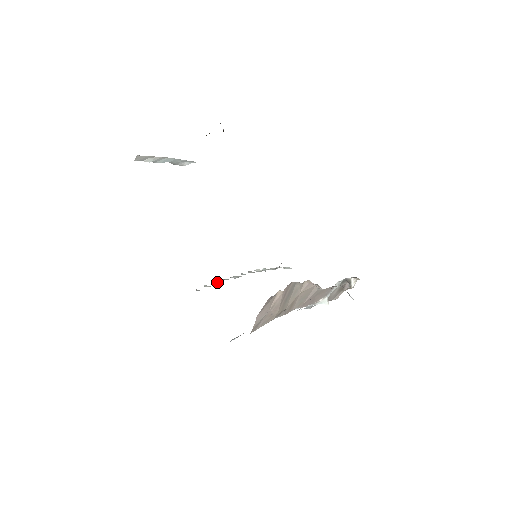
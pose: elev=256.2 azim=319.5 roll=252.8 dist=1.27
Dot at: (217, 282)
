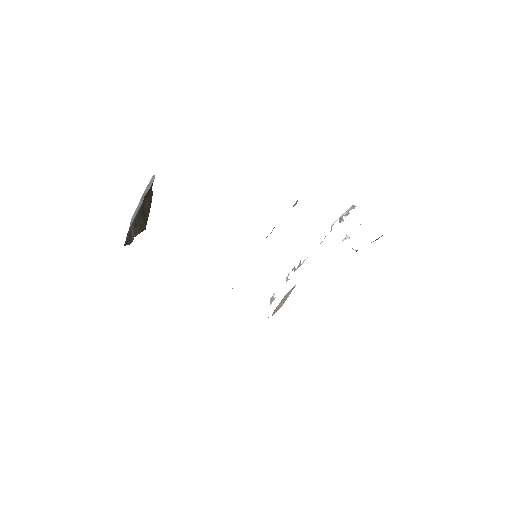
Dot at: occluded
